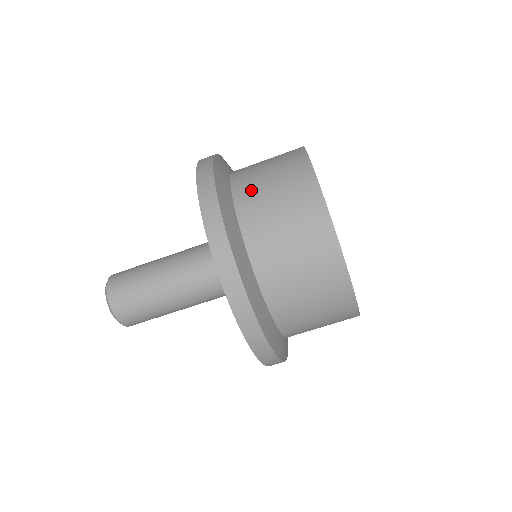
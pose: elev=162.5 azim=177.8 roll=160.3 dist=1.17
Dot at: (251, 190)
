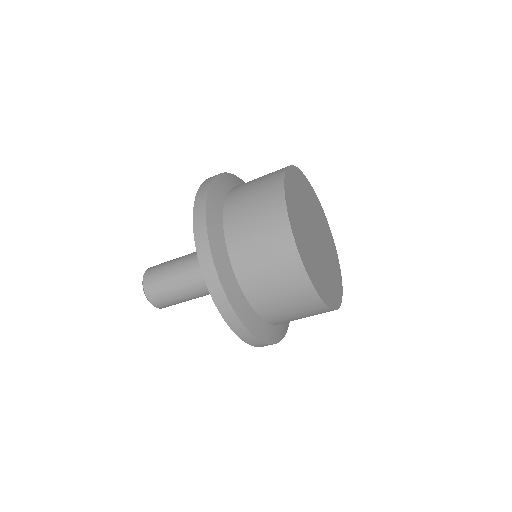
Dot at: (246, 262)
